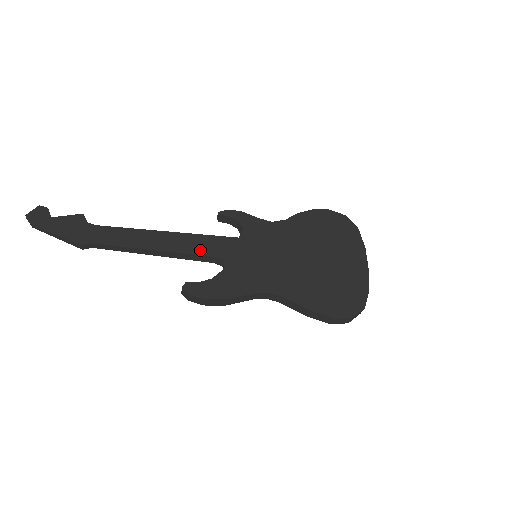
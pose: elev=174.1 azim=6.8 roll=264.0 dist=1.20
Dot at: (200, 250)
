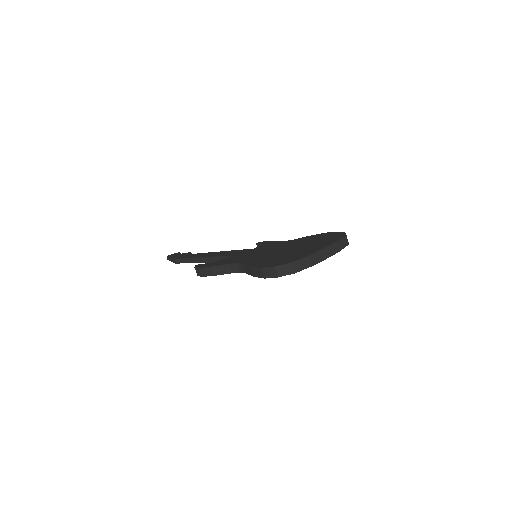
Dot at: occluded
